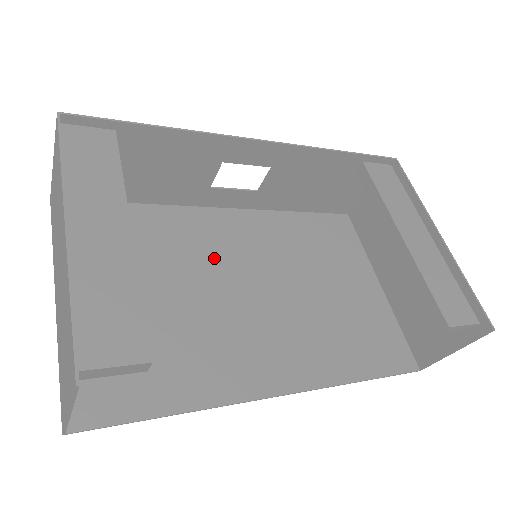
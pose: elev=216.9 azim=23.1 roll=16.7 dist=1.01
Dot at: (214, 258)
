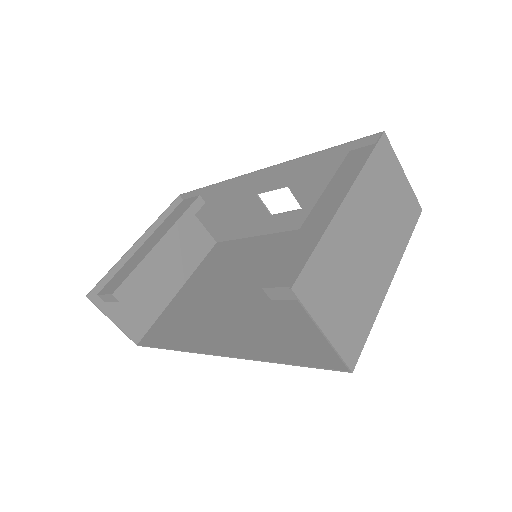
Dot at: (260, 265)
